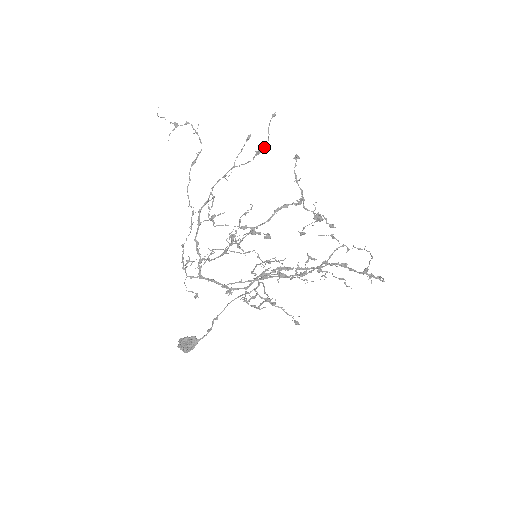
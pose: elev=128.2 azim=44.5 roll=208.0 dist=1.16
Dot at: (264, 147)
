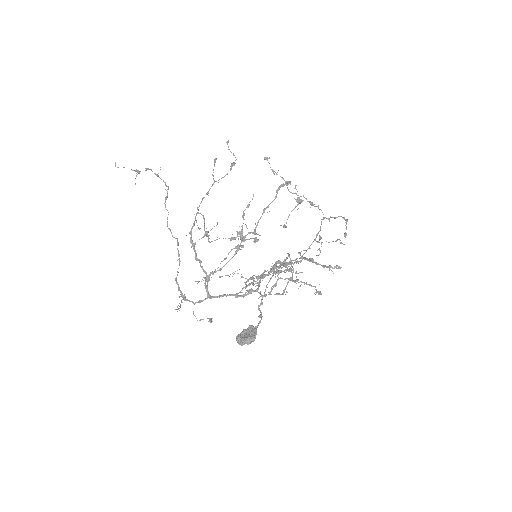
Dot at: (236, 159)
